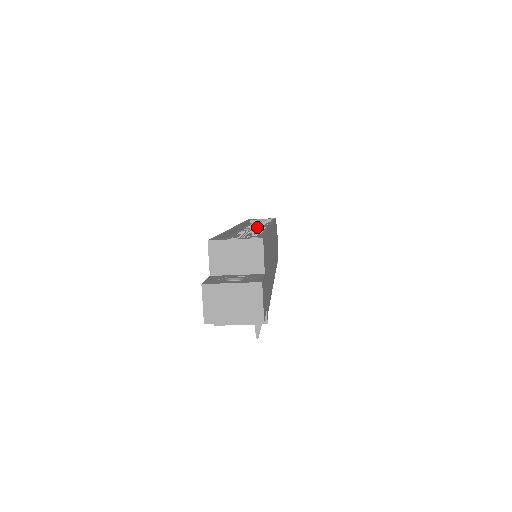
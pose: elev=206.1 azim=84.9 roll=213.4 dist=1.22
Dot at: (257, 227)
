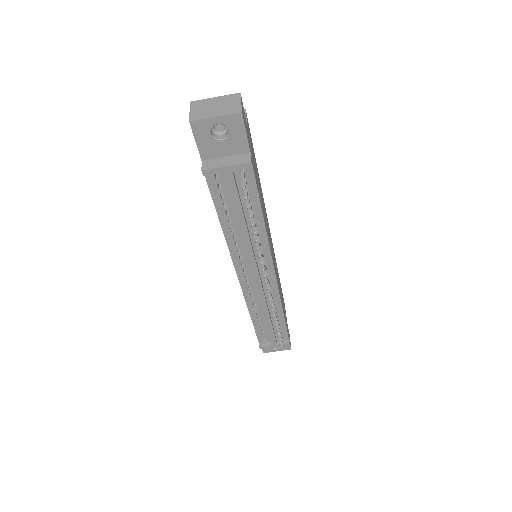
Dot at: occluded
